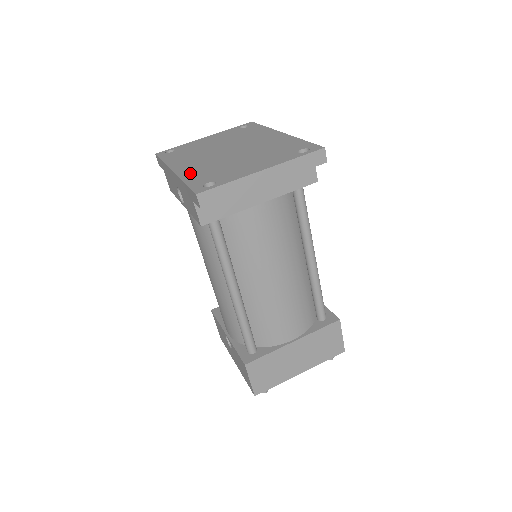
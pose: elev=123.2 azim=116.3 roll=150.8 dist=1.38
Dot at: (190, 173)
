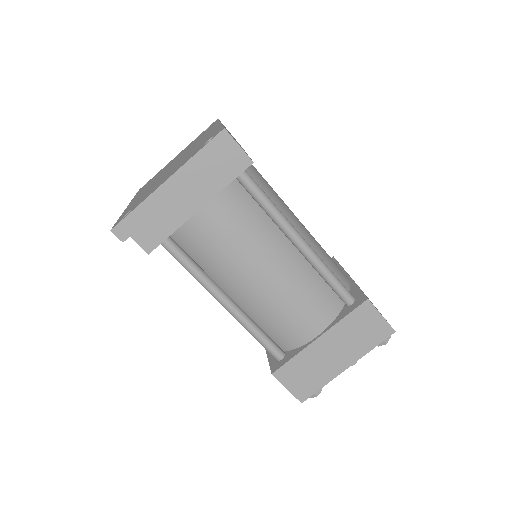
Dot at: (131, 205)
